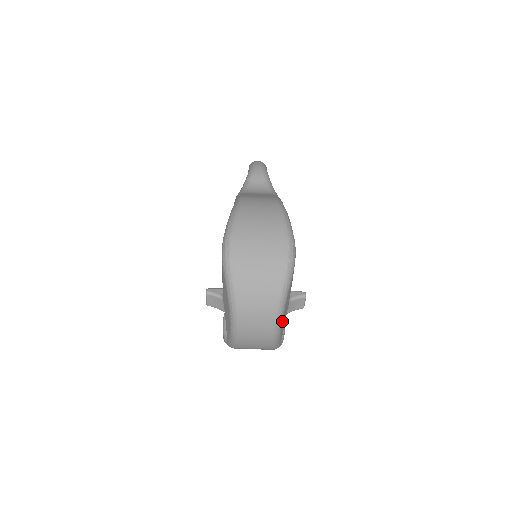
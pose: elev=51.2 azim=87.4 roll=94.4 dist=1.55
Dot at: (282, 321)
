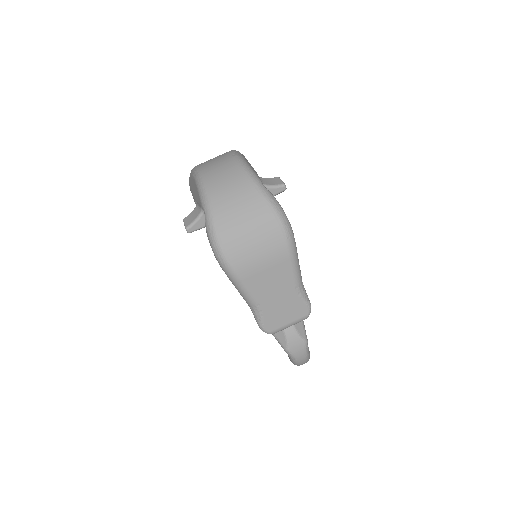
Dot at: occluded
